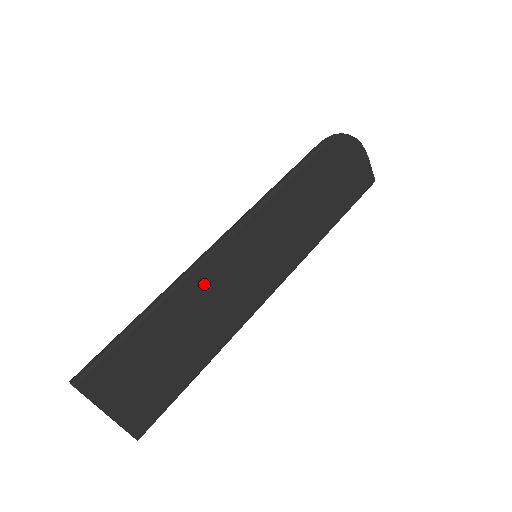
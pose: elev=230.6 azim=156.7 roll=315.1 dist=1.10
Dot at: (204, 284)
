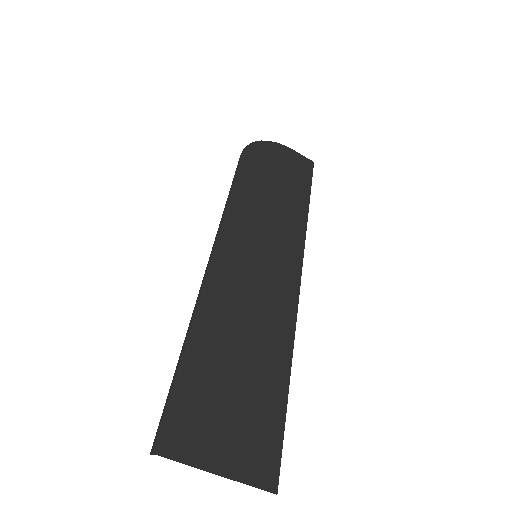
Dot at: (224, 298)
